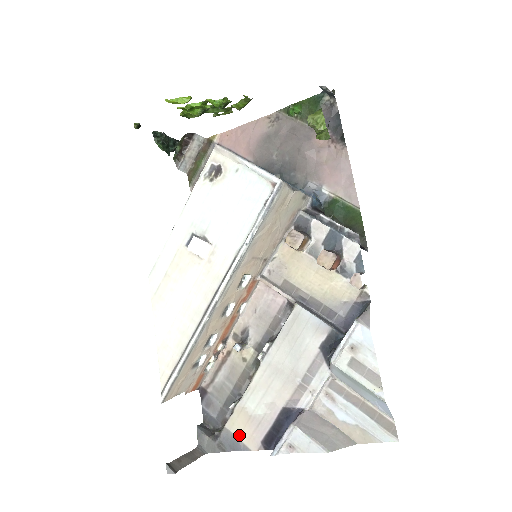
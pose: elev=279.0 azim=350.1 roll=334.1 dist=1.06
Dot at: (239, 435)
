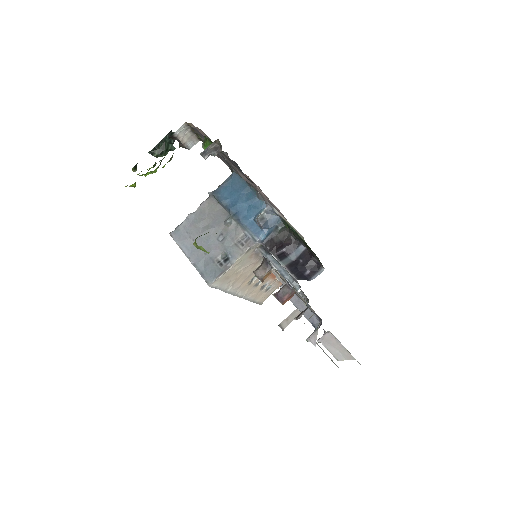
Dot at: occluded
